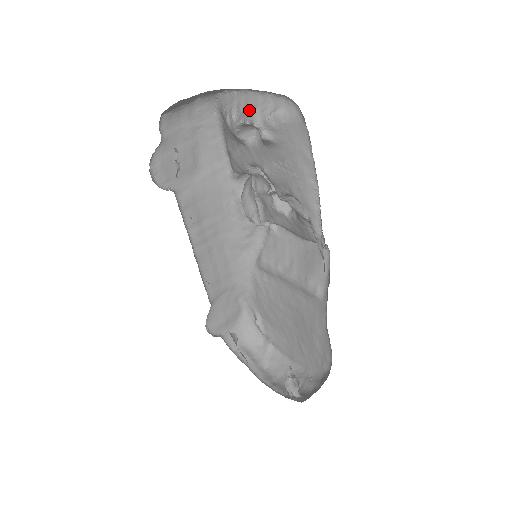
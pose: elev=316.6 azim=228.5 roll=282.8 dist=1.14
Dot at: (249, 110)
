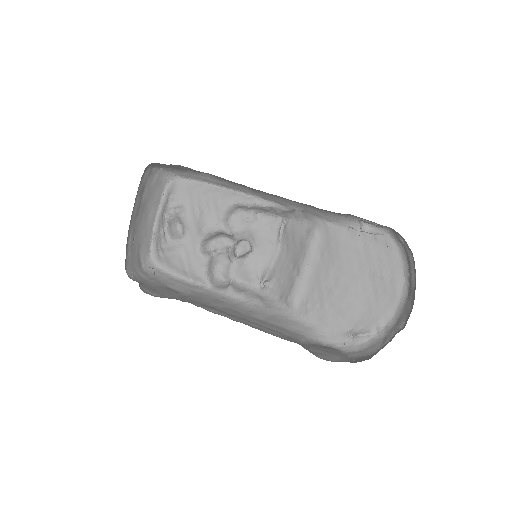
Dot at: (162, 220)
